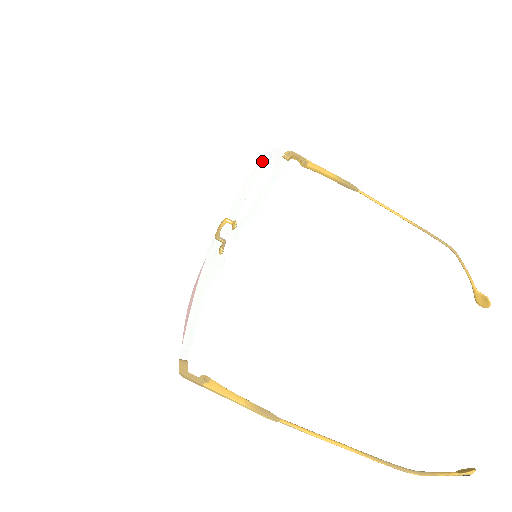
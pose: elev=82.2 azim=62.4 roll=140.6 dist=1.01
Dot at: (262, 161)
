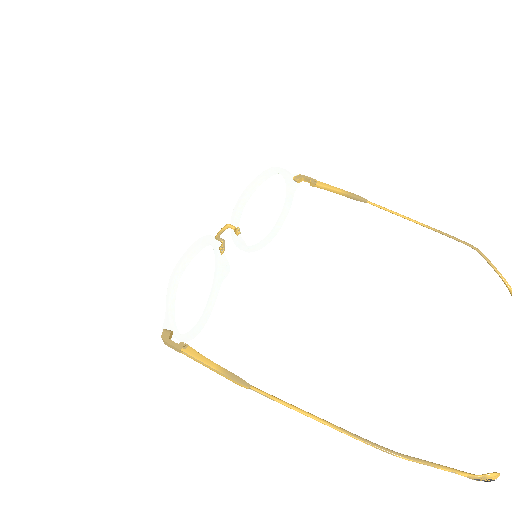
Dot at: (262, 177)
